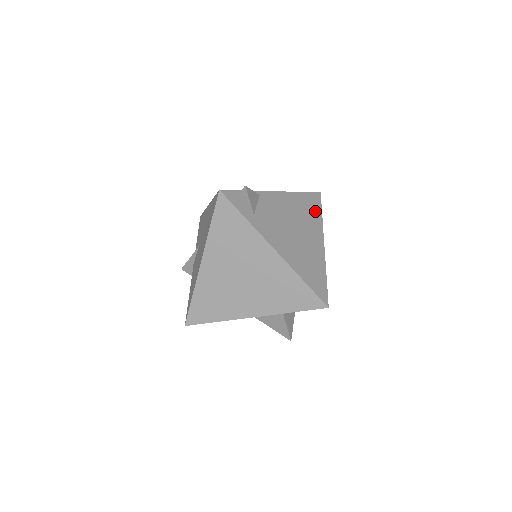
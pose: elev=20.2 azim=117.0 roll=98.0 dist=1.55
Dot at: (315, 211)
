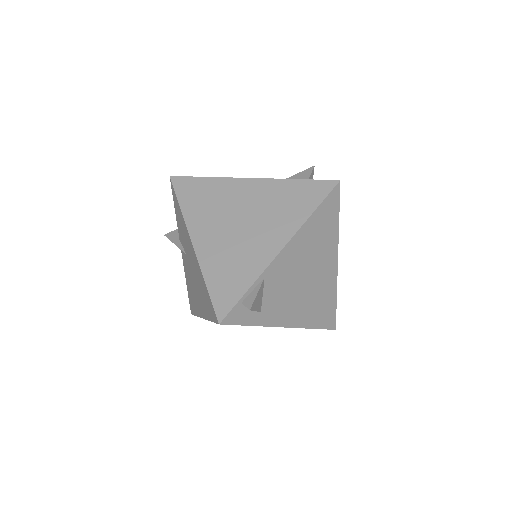
Dot at: (331, 223)
